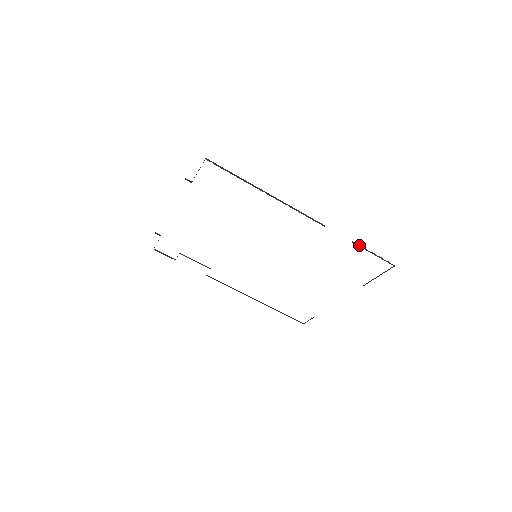
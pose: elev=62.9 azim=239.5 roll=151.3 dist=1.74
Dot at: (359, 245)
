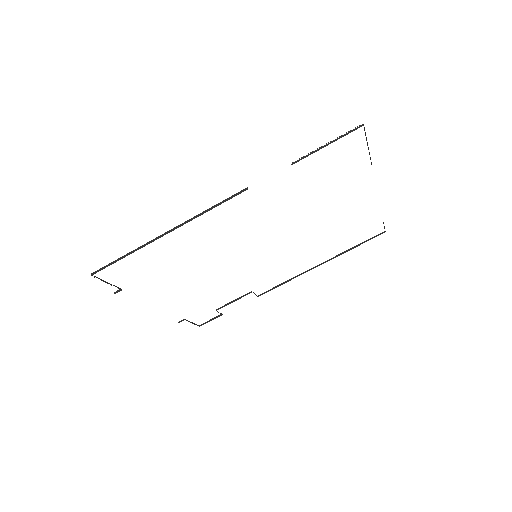
Dot at: (301, 158)
